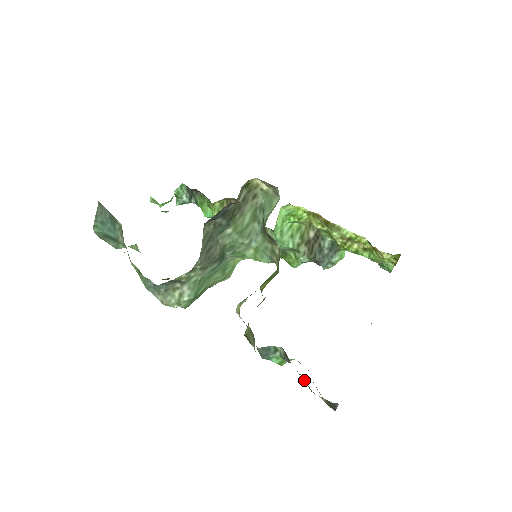
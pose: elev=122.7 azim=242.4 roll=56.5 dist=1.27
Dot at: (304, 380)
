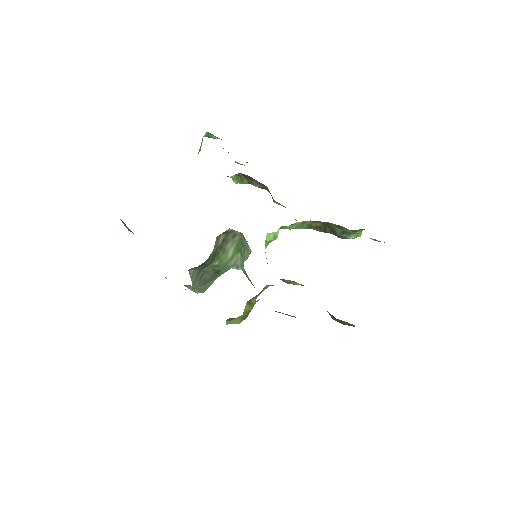
Dot at: occluded
